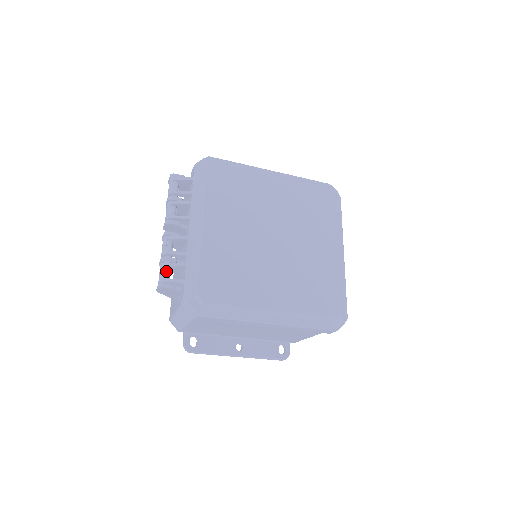
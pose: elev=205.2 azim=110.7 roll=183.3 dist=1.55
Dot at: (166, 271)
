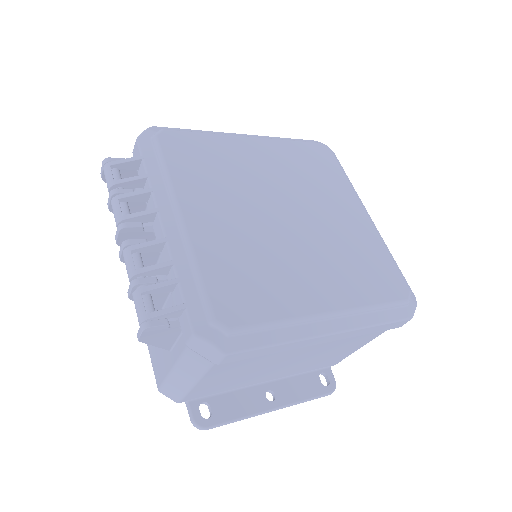
Dot at: (146, 301)
